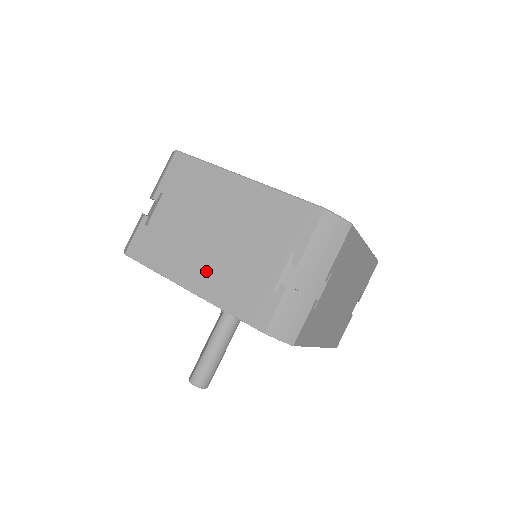
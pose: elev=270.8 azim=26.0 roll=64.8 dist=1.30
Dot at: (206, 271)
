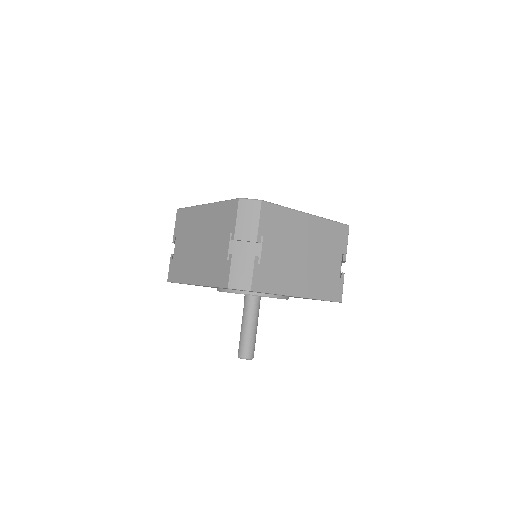
Dot at: (199, 268)
